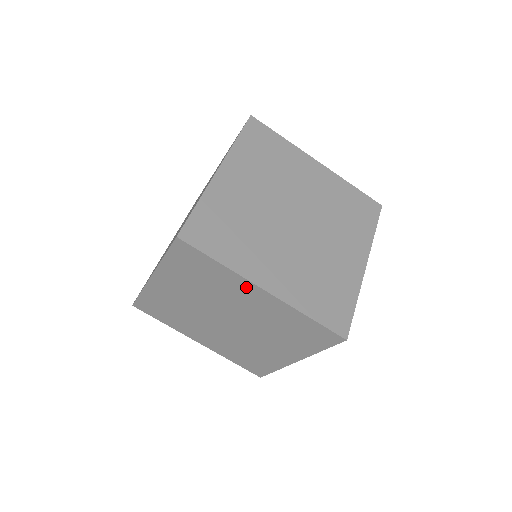
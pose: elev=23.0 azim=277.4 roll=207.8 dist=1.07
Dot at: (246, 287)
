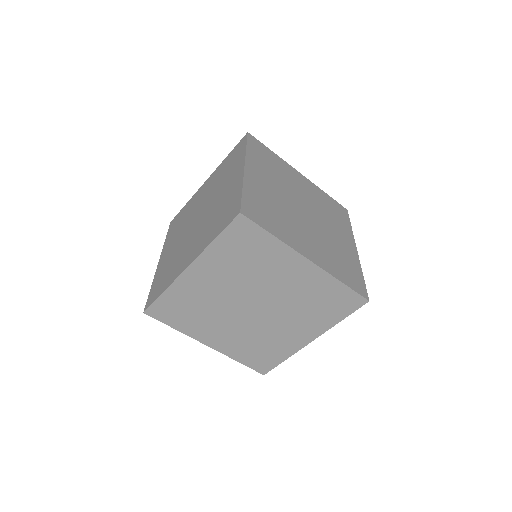
Dot at: (291, 260)
